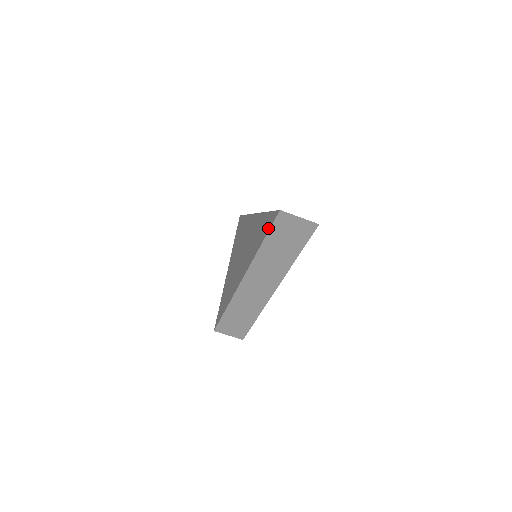
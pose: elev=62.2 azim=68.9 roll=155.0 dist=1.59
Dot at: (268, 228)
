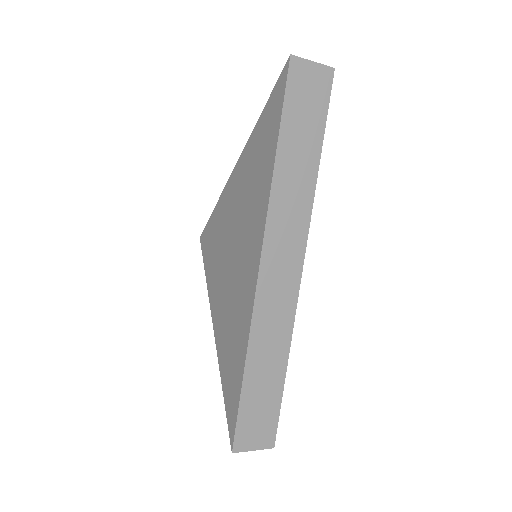
Dot at: (228, 413)
